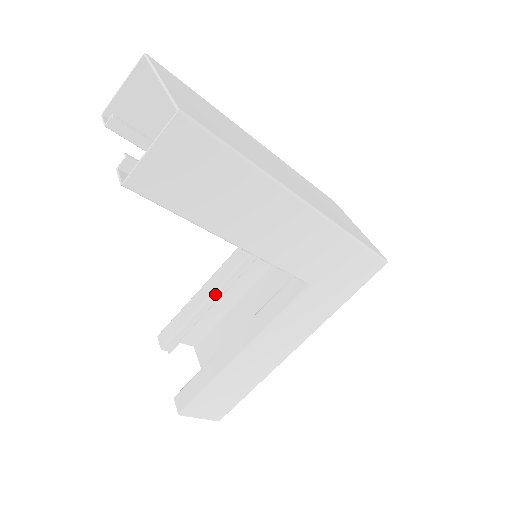
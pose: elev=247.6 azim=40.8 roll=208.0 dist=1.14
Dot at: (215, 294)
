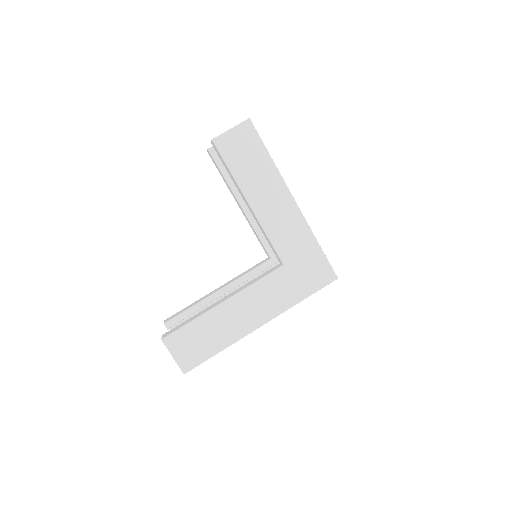
Dot at: (219, 293)
